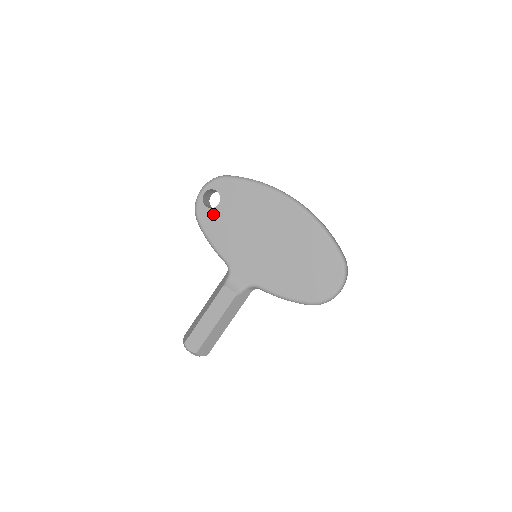
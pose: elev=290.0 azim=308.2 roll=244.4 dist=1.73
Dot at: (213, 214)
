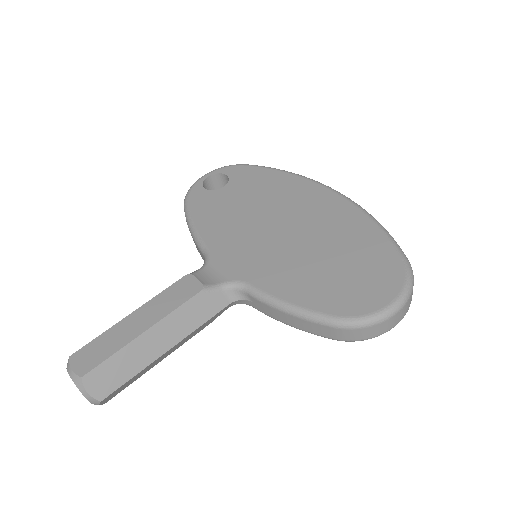
Dot at: (211, 196)
